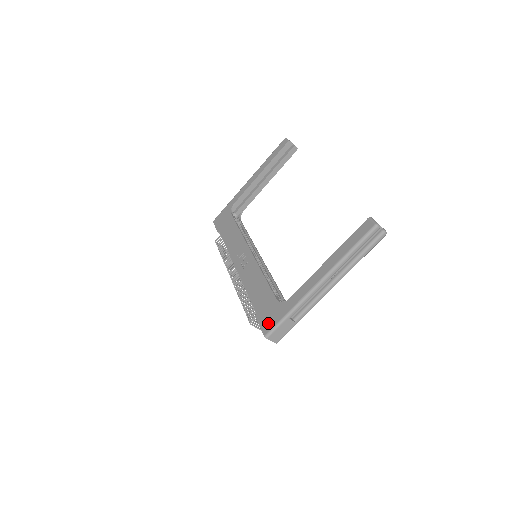
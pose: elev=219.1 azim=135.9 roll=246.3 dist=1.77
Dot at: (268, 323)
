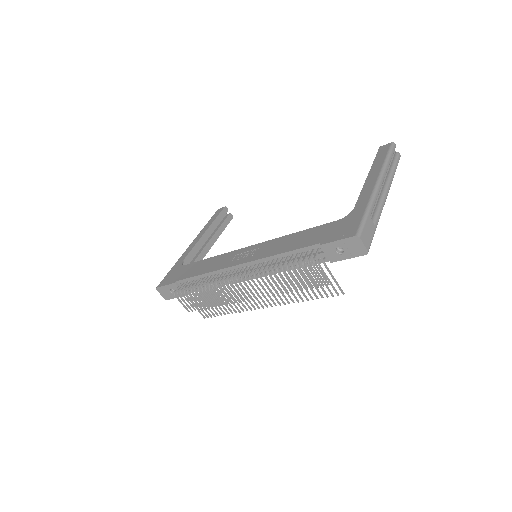
Dot at: (348, 230)
